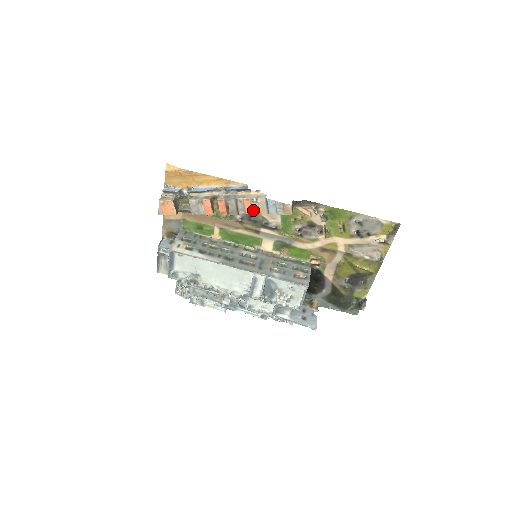
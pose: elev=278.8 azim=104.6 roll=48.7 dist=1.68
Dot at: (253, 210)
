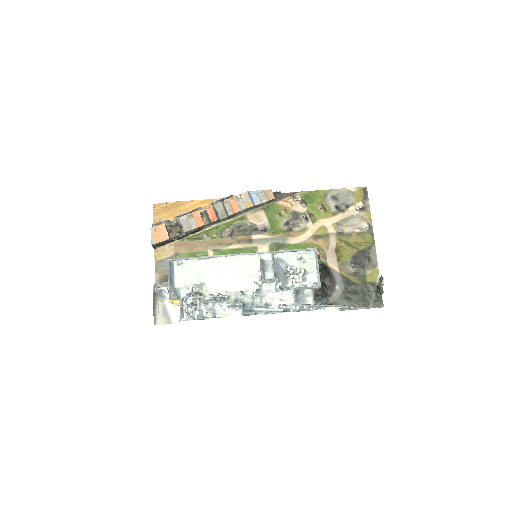
Dot at: (240, 207)
